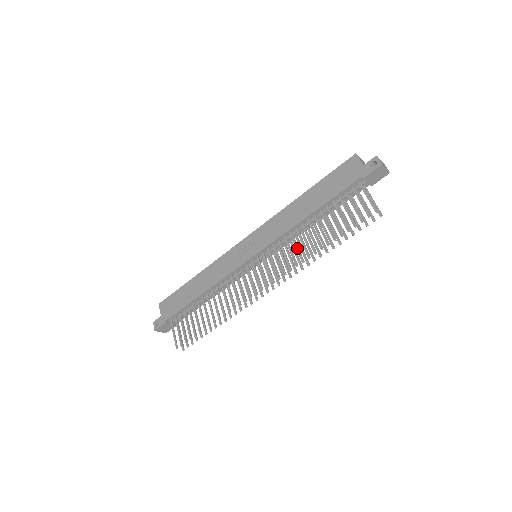
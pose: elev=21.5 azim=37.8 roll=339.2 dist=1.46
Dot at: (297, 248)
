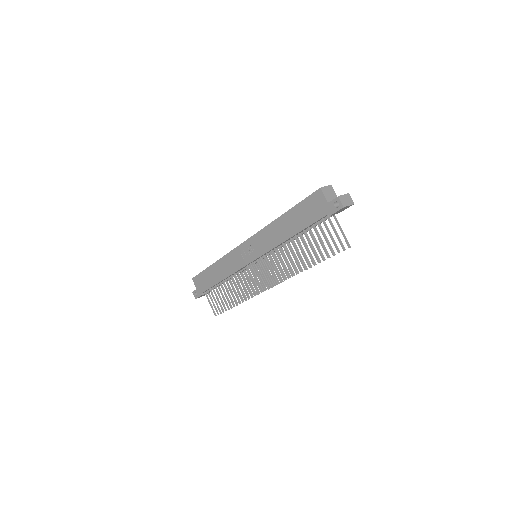
Dot at: (286, 263)
